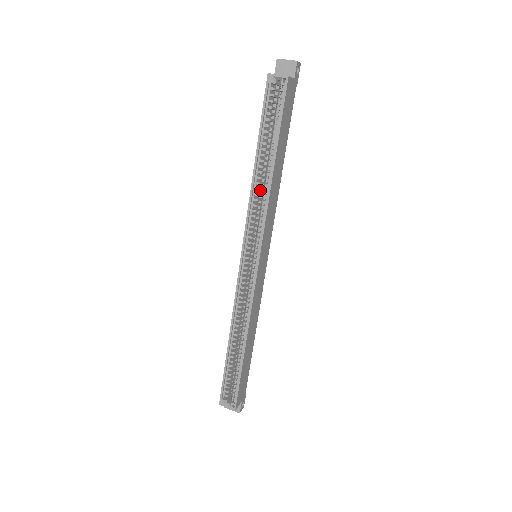
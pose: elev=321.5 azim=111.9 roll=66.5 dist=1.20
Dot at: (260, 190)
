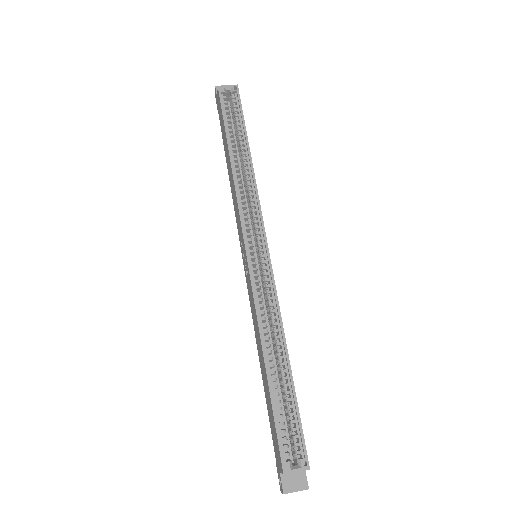
Dot at: occluded
